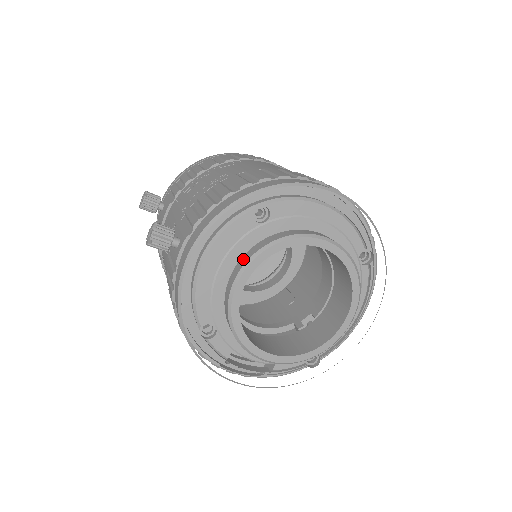
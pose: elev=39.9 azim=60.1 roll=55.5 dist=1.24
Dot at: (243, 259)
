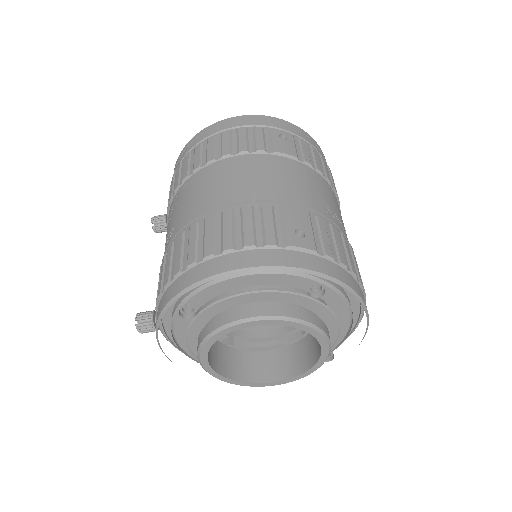
Dot at: (197, 347)
